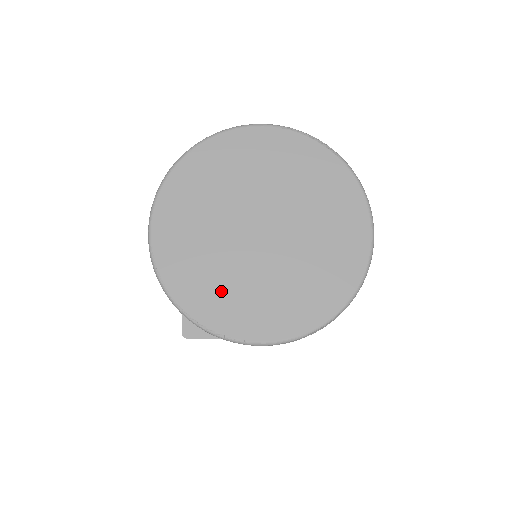
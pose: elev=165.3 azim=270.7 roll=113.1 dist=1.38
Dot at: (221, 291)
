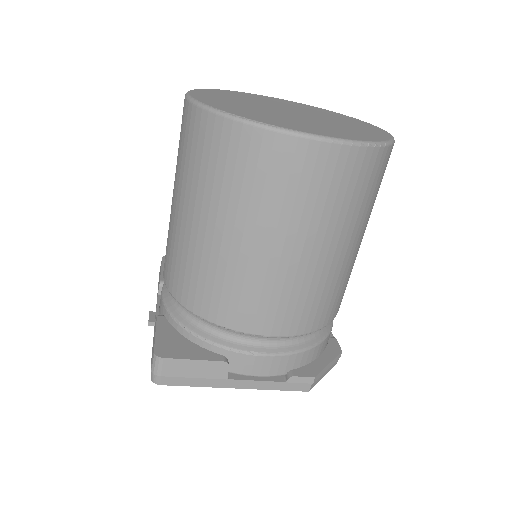
Dot at: (265, 116)
